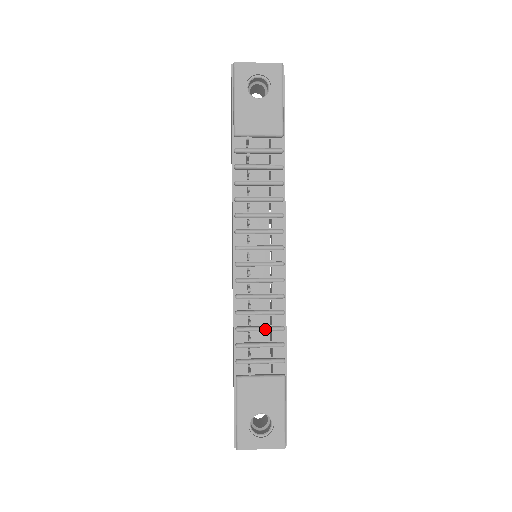
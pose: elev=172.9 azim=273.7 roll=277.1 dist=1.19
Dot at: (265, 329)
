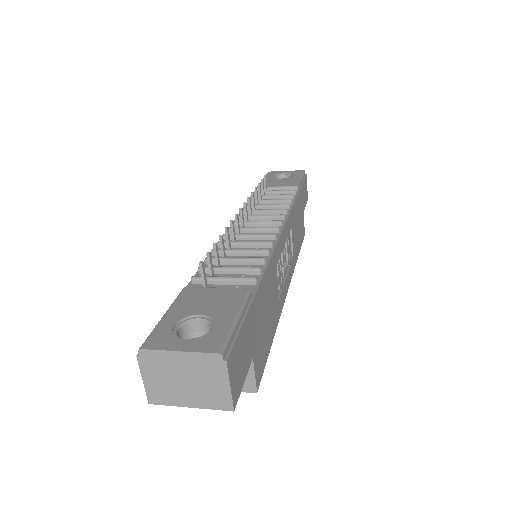
Dot at: (240, 258)
